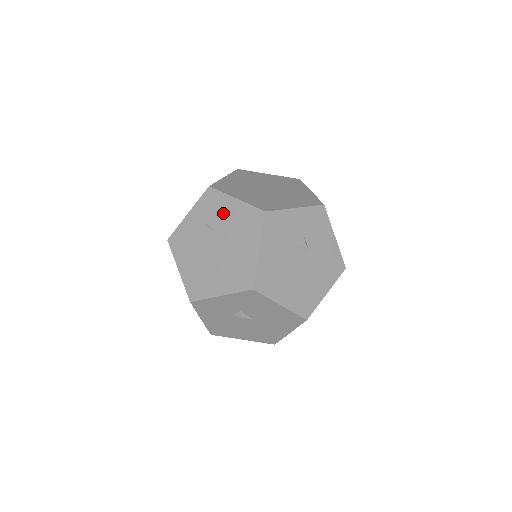
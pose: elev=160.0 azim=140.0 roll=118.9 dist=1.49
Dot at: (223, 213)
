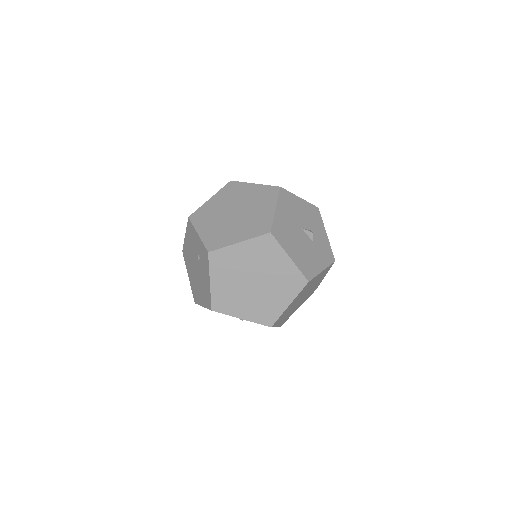
Dot at: (204, 271)
